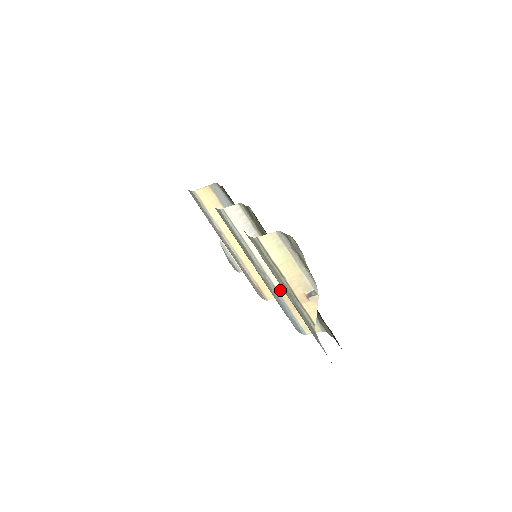
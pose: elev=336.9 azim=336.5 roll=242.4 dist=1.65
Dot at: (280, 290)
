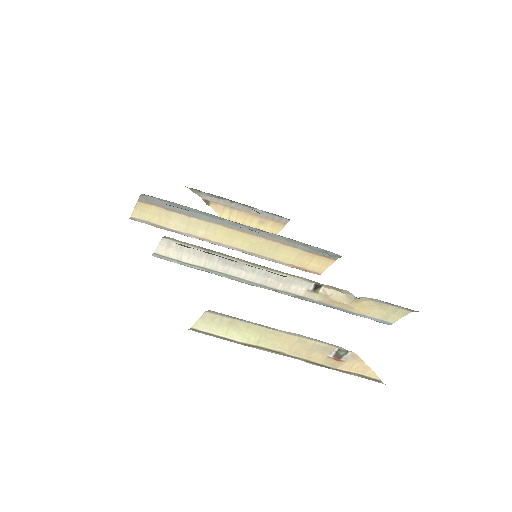
Dot at: (312, 297)
